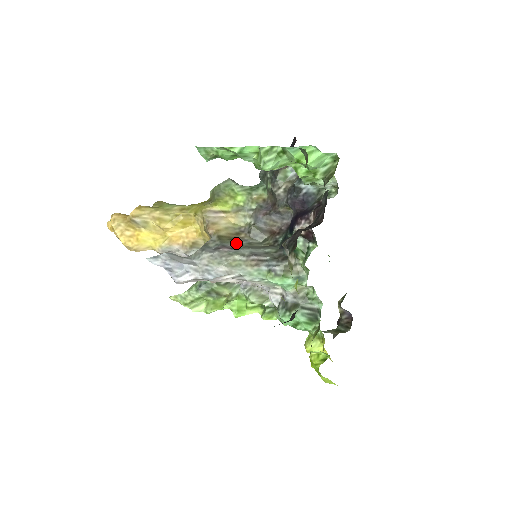
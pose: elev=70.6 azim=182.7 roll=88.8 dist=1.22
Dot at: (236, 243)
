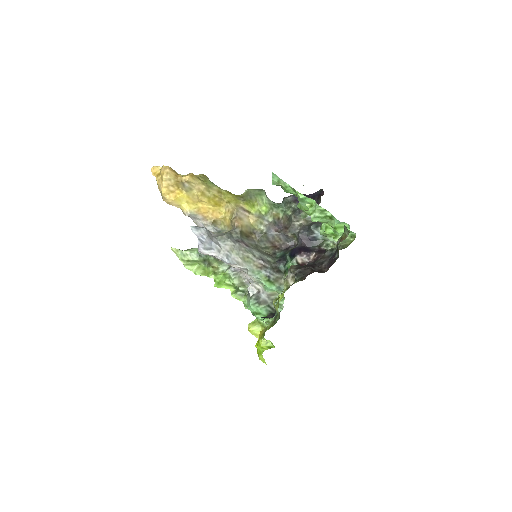
Dot at: (249, 241)
